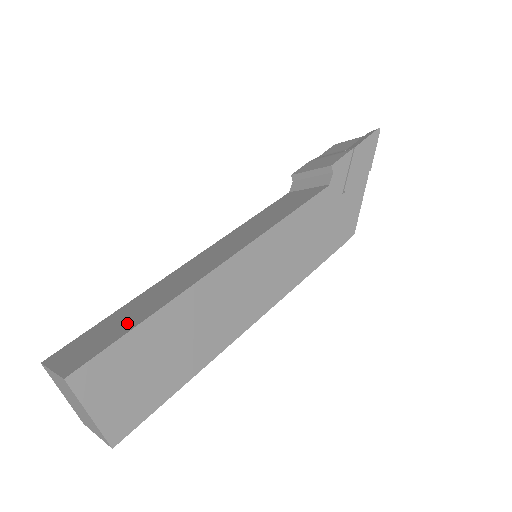
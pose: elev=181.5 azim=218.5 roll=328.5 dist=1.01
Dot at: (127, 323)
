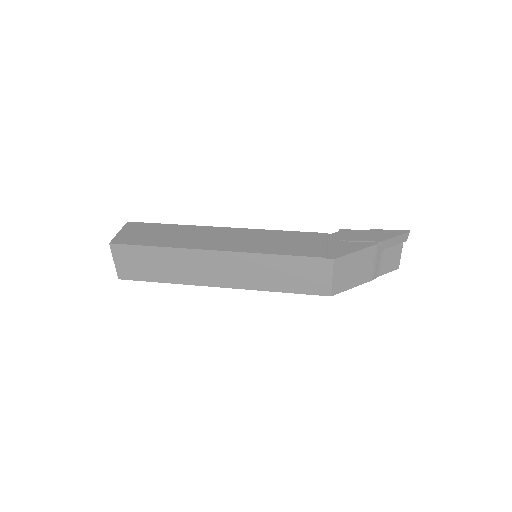
Dot at: occluded
